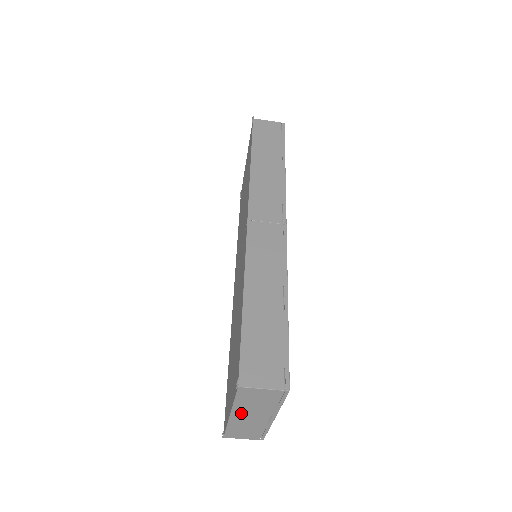
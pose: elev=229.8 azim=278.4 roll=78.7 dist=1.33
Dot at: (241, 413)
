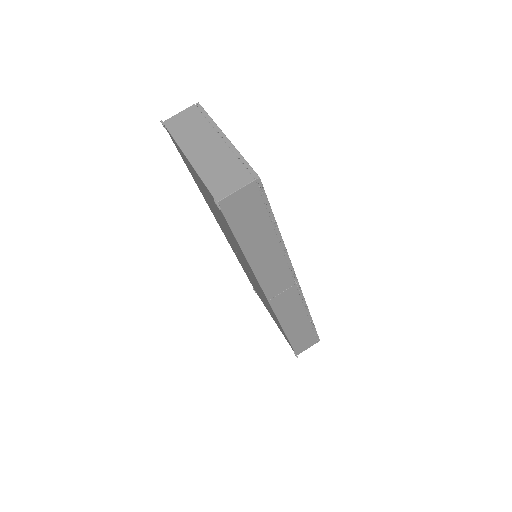
Dot at: (193, 149)
